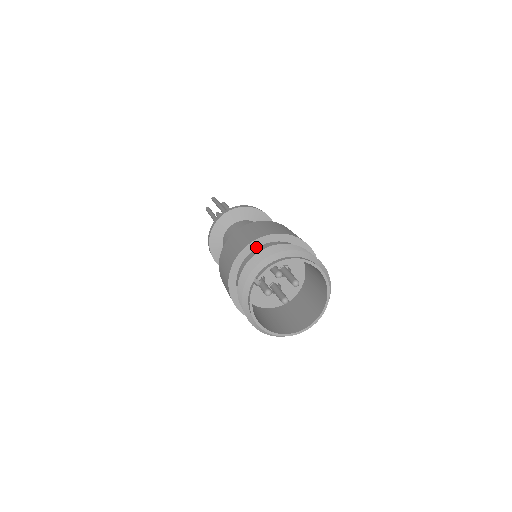
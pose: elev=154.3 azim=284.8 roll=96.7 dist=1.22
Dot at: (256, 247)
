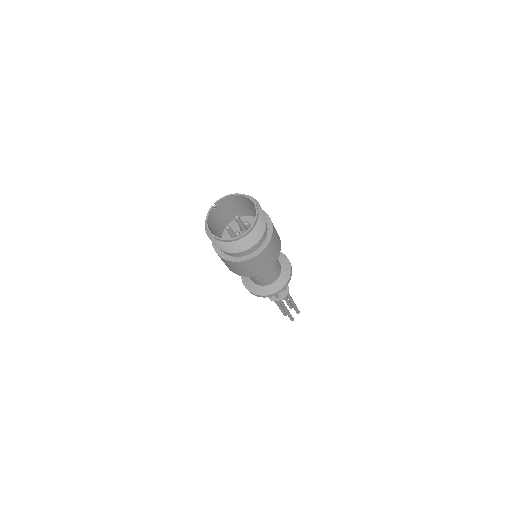
Dot at: (234, 213)
